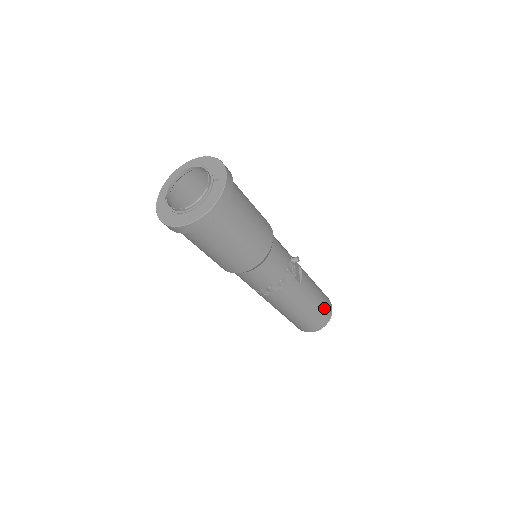
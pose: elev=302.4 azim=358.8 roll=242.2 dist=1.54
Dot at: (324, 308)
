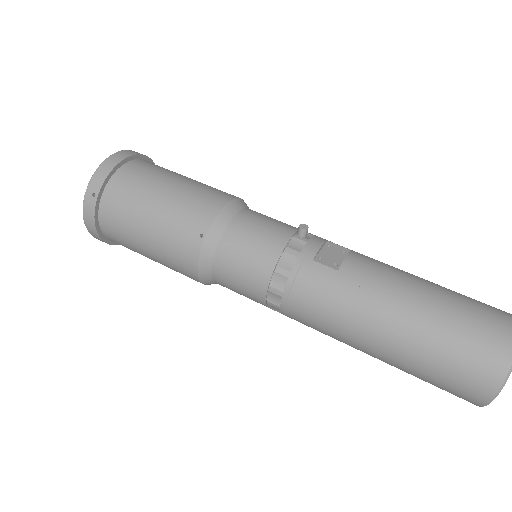
Dot at: (468, 323)
